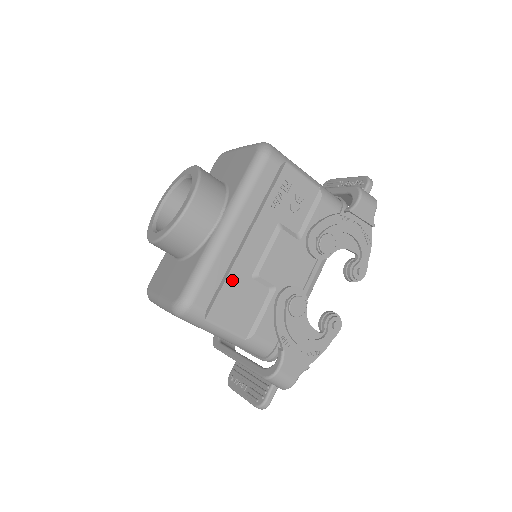
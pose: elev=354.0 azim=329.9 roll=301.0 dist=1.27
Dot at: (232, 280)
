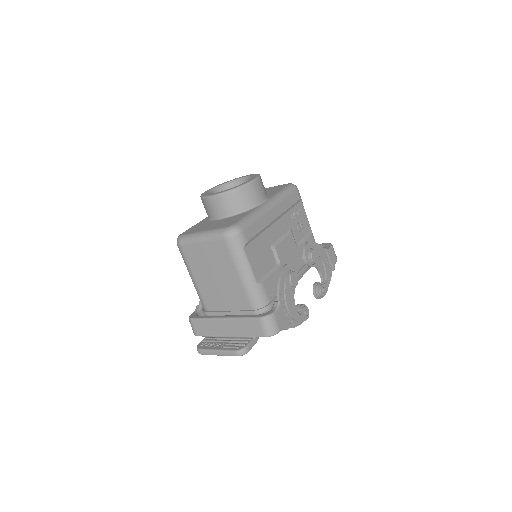
Dot at: (262, 238)
